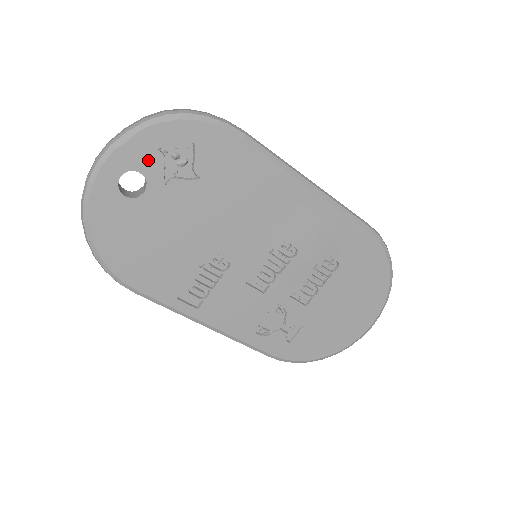
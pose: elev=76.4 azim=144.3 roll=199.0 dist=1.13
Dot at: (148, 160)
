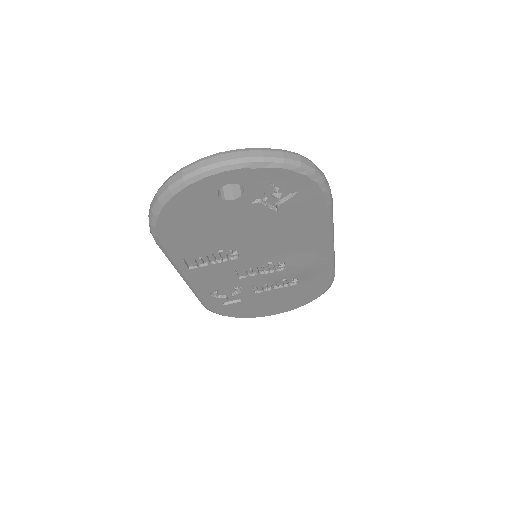
Dot at: (258, 185)
